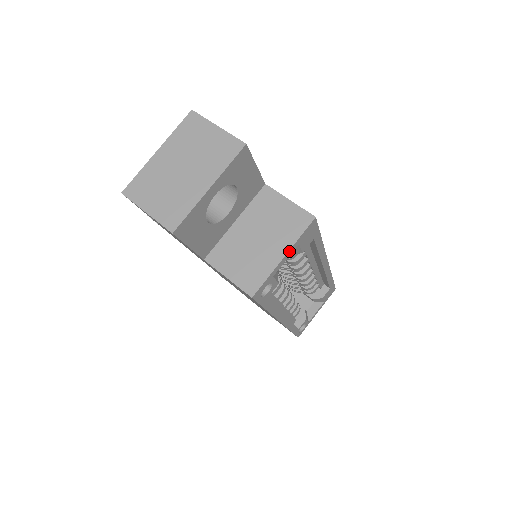
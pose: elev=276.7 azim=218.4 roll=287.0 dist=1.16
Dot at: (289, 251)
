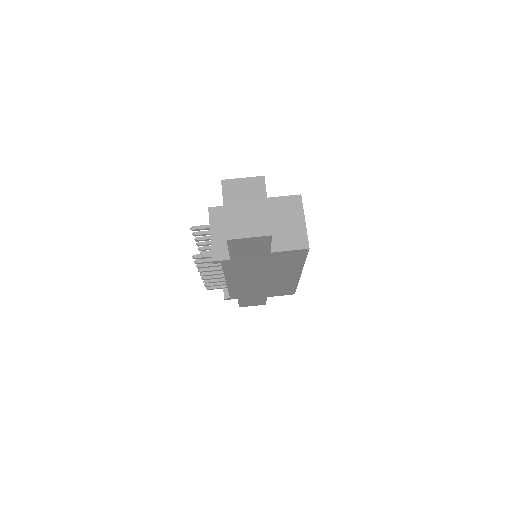
Dot at: (304, 217)
